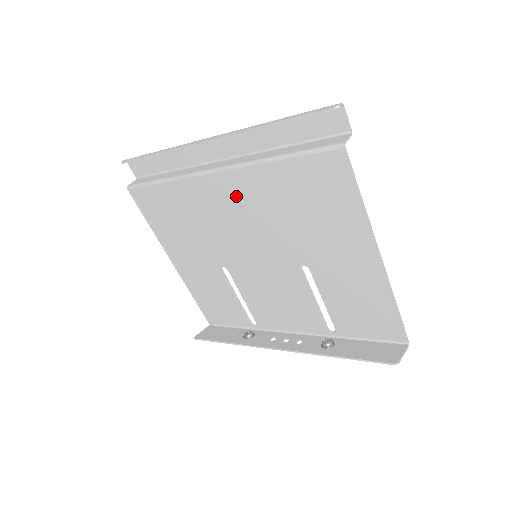
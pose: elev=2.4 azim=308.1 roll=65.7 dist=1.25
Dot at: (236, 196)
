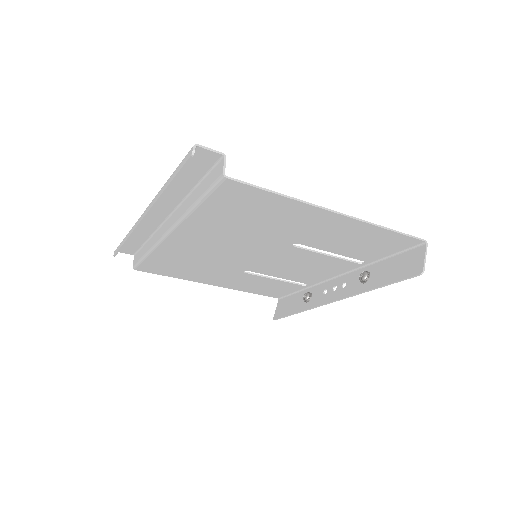
Dot at: (199, 238)
